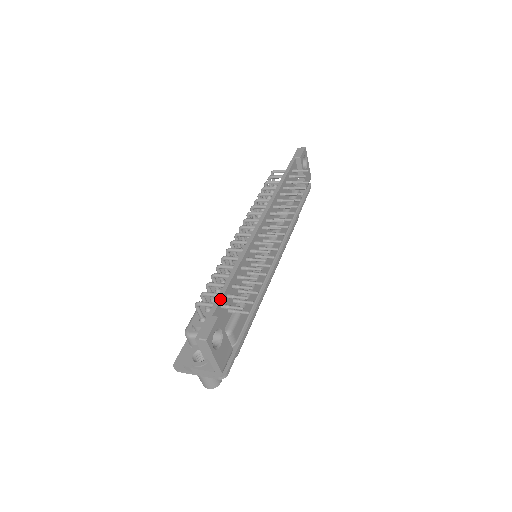
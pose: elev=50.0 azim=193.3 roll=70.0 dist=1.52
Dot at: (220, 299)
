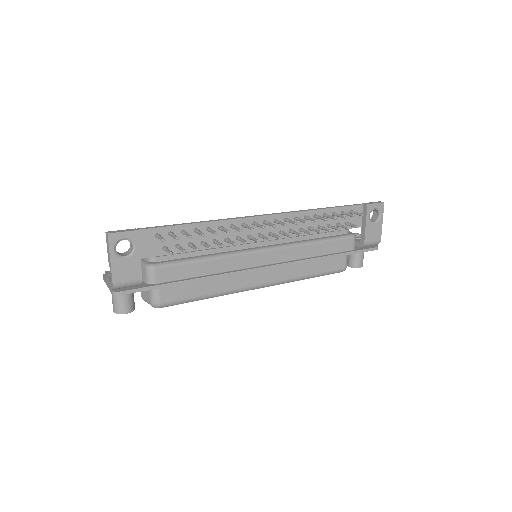
Dot at: (158, 227)
